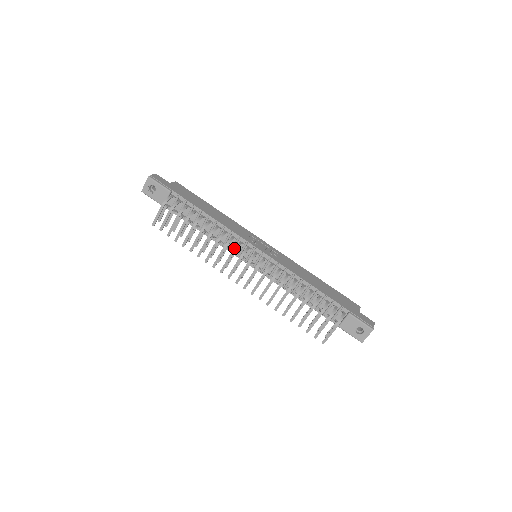
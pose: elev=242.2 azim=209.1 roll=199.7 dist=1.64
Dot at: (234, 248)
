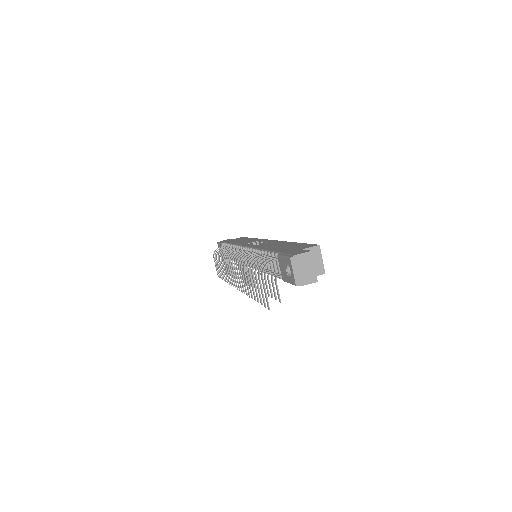
Dot at: (229, 256)
